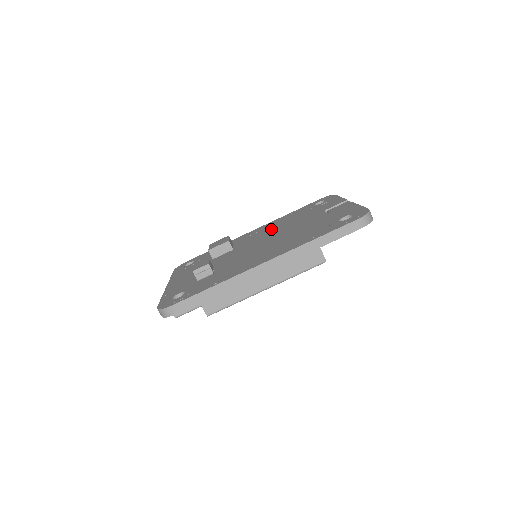
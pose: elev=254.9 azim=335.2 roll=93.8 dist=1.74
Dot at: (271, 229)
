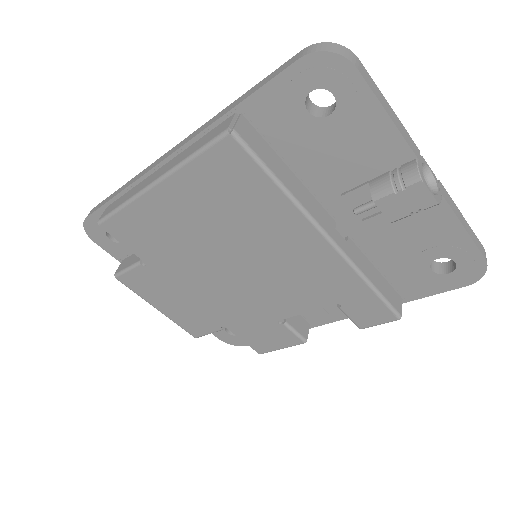
Dot at: occluded
